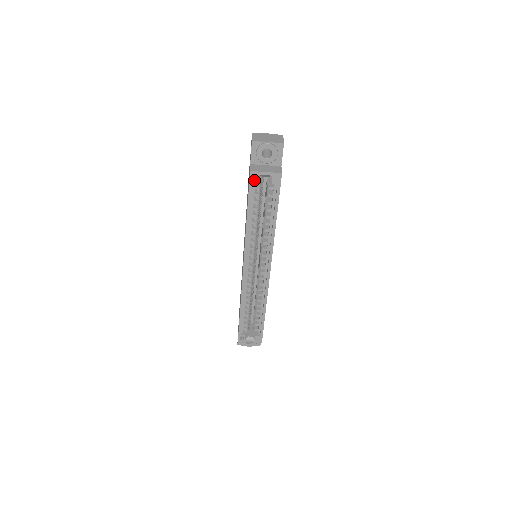
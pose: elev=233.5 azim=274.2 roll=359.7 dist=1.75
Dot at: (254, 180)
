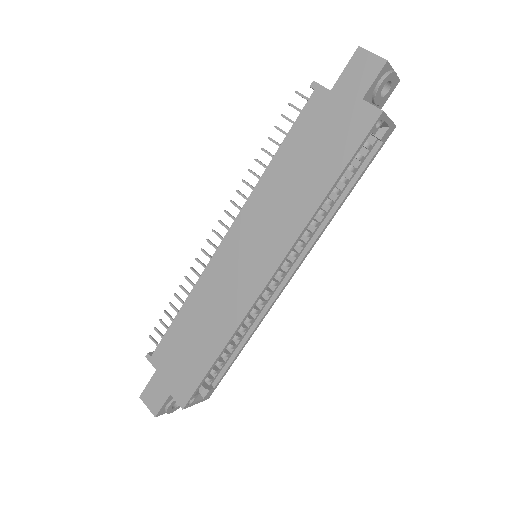
Dot at: (375, 128)
